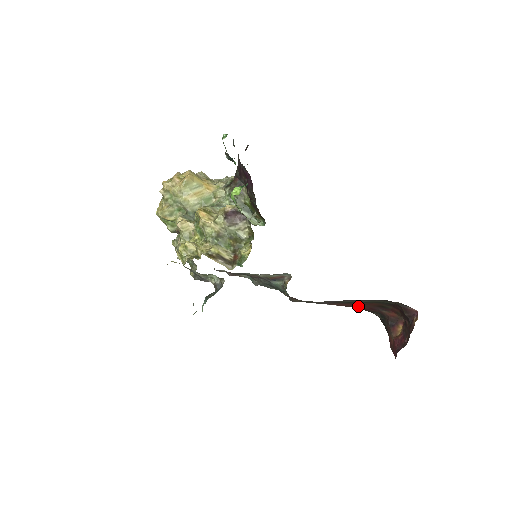
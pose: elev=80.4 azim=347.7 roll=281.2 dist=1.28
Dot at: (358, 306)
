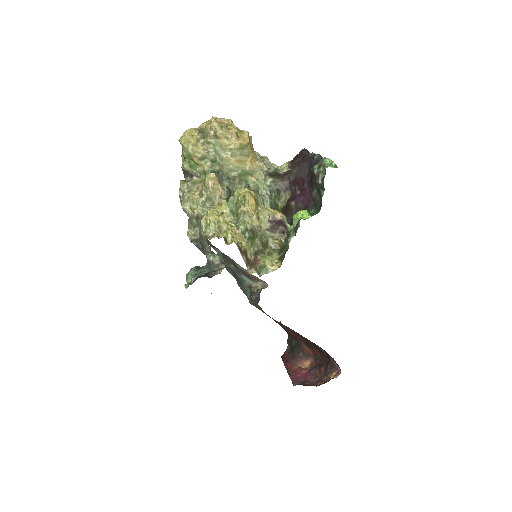
Dot at: (290, 331)
